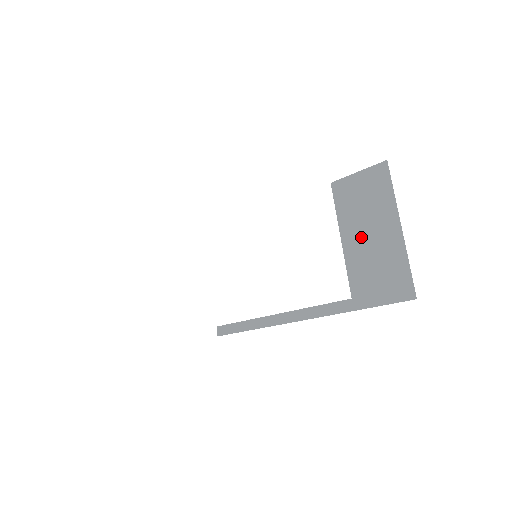
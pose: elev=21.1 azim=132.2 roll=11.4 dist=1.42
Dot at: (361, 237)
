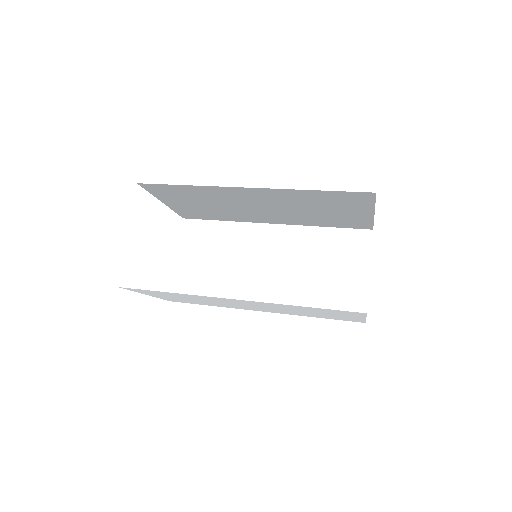
Dot at: (337, 211)
